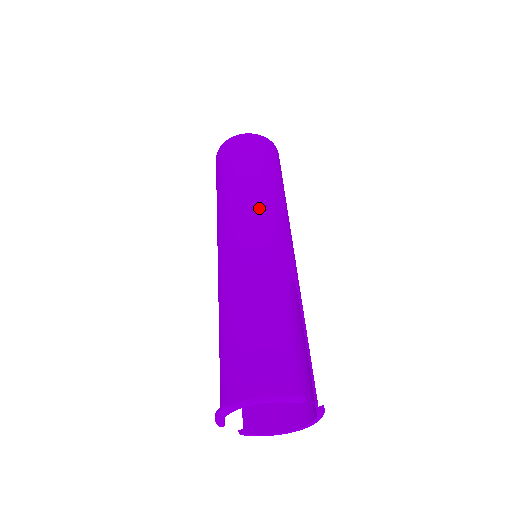
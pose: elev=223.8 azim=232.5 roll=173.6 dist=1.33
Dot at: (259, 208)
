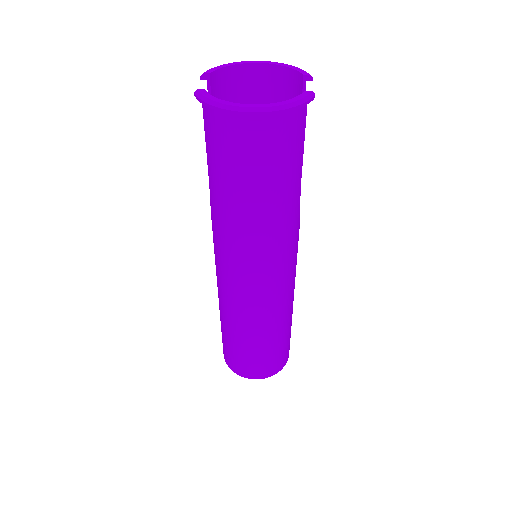
Dot at: occluded
